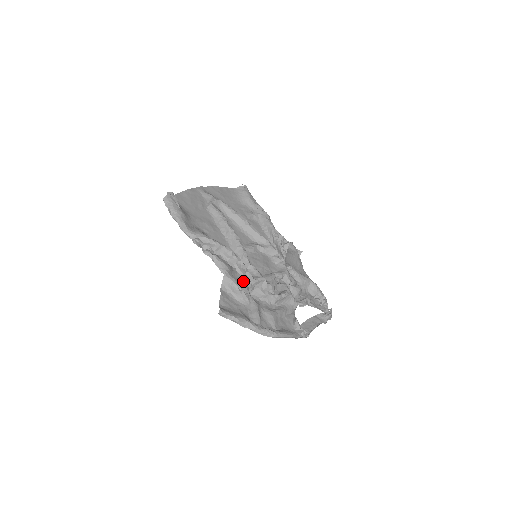
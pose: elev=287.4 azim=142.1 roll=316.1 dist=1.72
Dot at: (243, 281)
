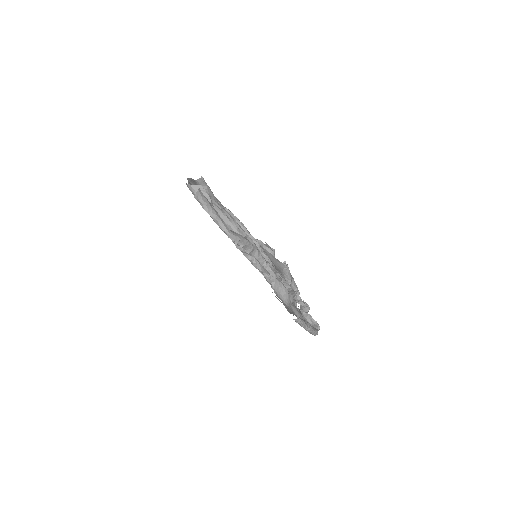
Dot at: occluded
